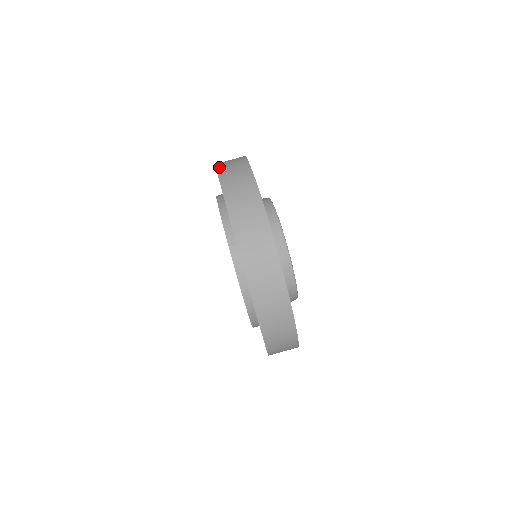
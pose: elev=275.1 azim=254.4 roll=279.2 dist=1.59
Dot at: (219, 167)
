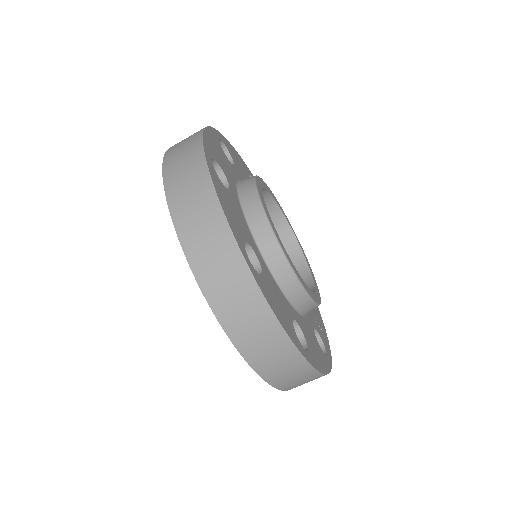
Dot at: (166, 169)
